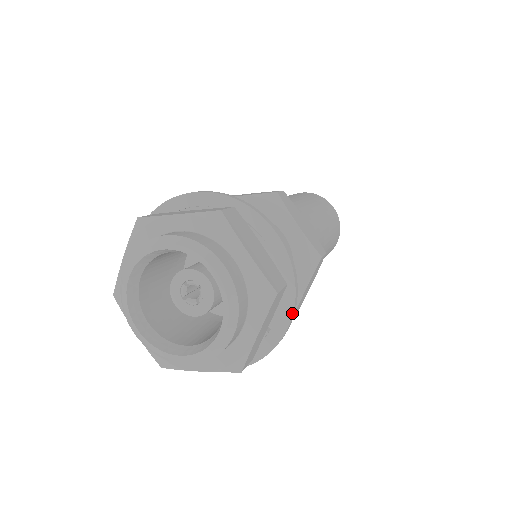
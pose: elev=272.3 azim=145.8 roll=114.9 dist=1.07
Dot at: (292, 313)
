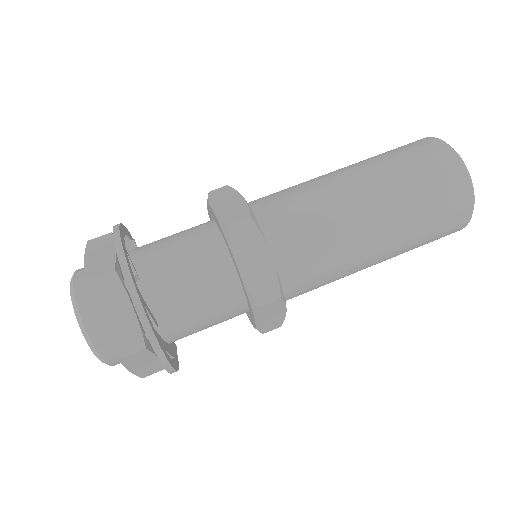
Dot at: (163, 365)
